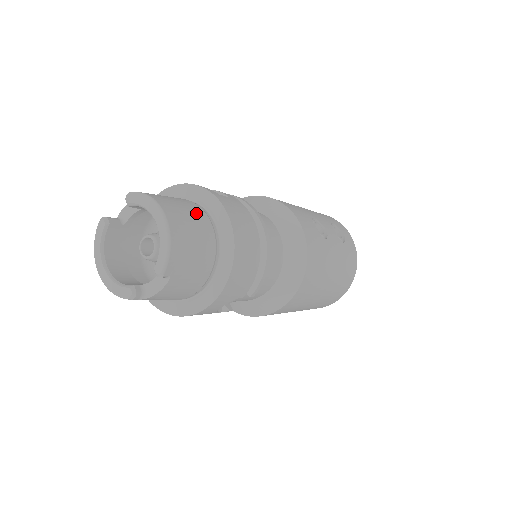
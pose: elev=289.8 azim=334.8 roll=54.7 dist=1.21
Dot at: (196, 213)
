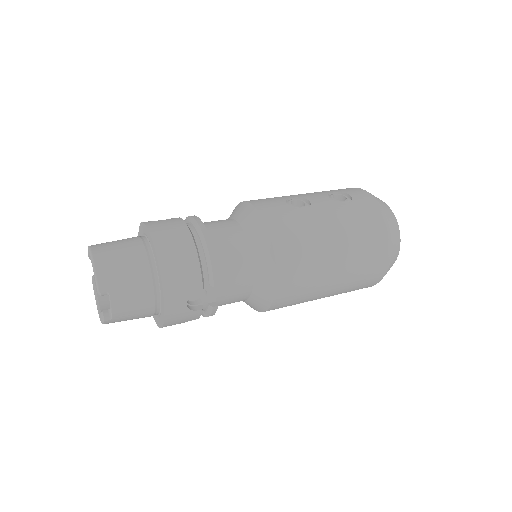
Dot at: (129, 242)
